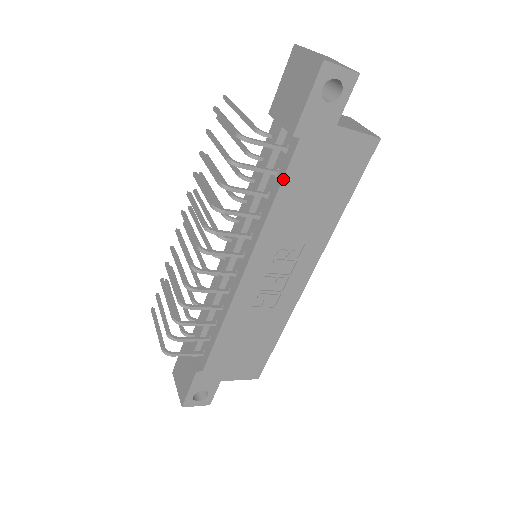
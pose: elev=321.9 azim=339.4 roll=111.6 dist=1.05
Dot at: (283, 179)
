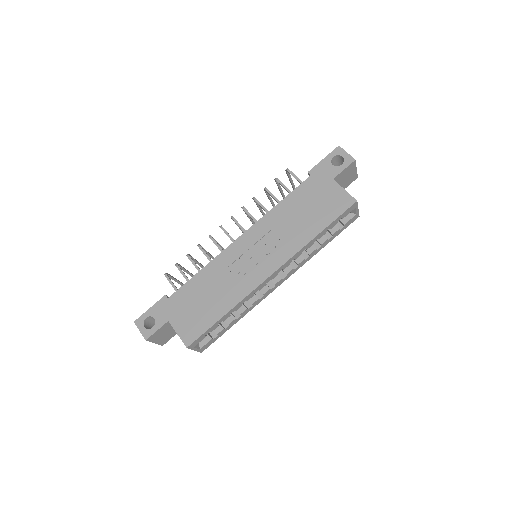
Dot at: (292, 192)
